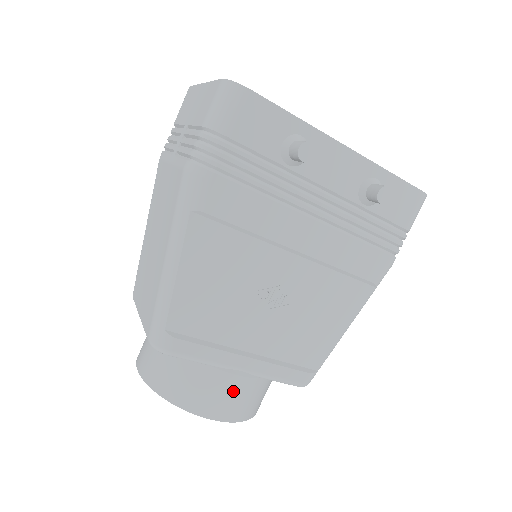
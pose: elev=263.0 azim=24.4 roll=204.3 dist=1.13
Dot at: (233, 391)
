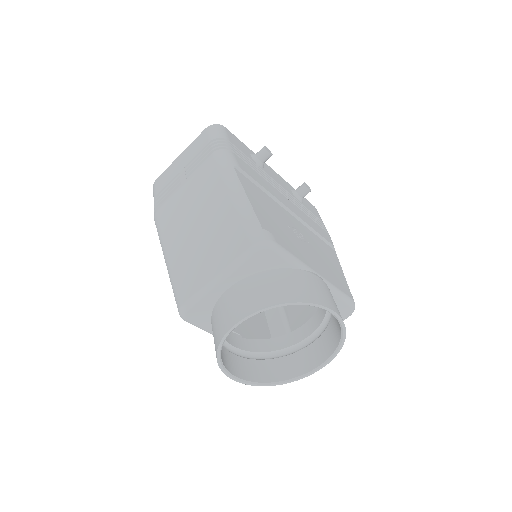
Dot at: (325, 289)
